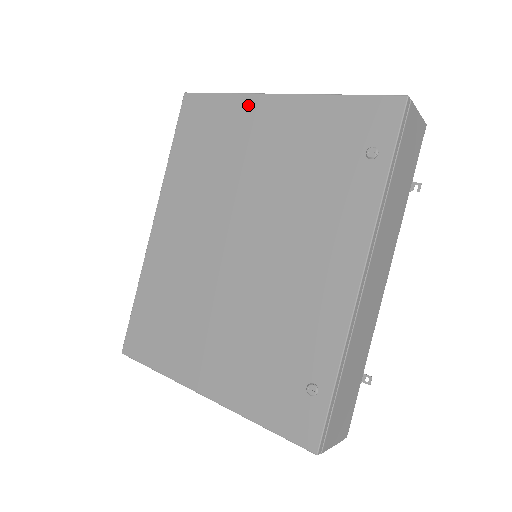
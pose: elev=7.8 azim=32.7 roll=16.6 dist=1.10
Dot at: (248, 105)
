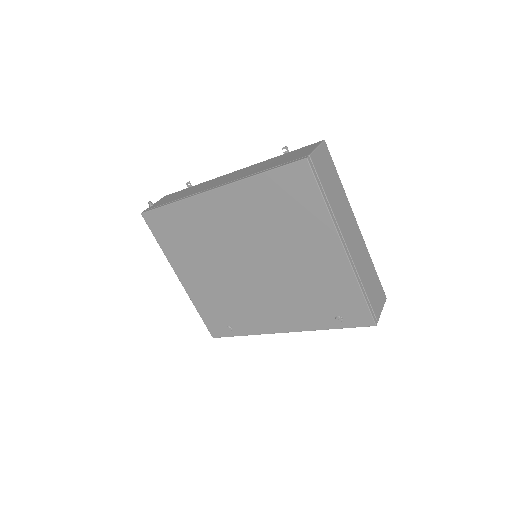
Dot at: (326, 228)
